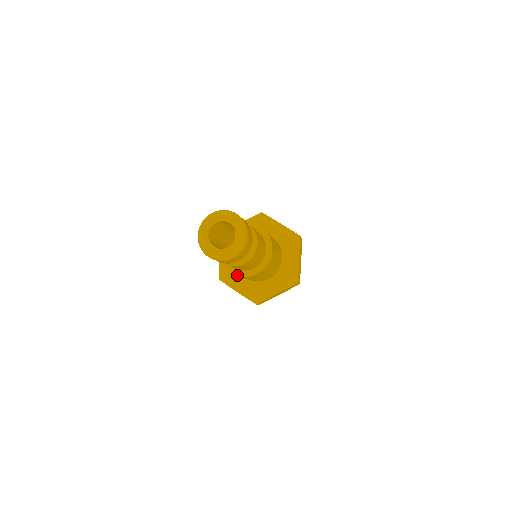
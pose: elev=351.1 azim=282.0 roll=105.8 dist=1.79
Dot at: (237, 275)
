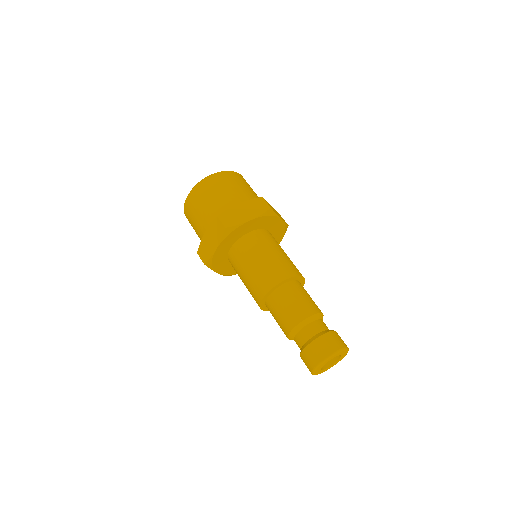
Dot at: occluded
